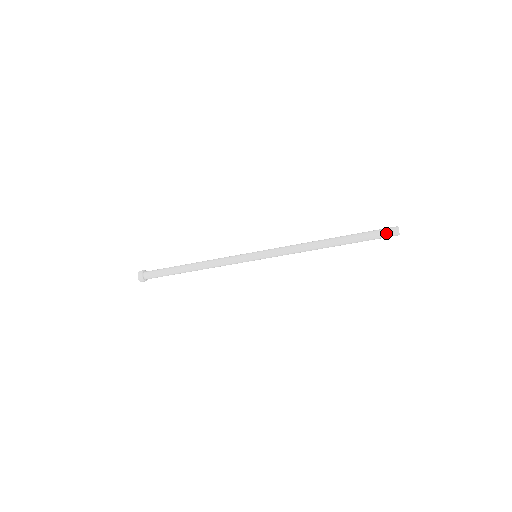
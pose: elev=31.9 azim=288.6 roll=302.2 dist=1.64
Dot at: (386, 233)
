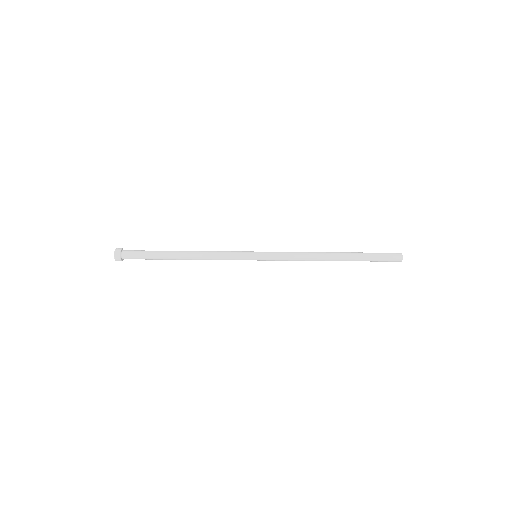
Dot at: (391, 258)
